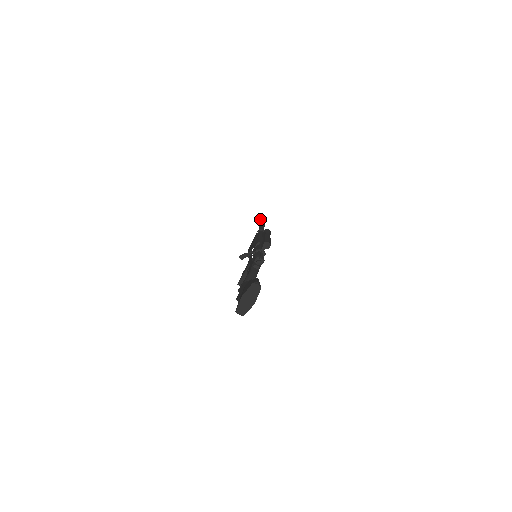
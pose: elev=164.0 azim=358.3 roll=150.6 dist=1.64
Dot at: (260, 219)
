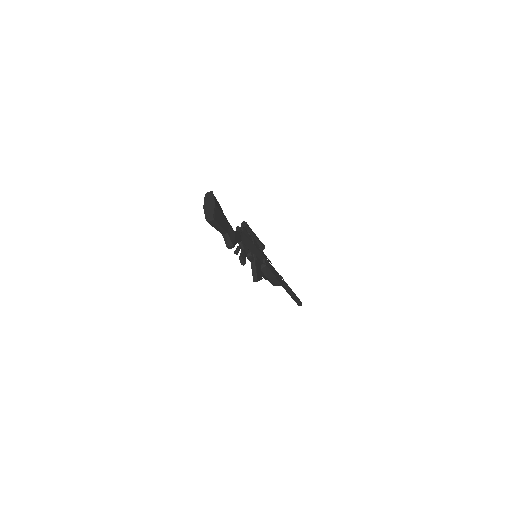
Dot at: occluded
